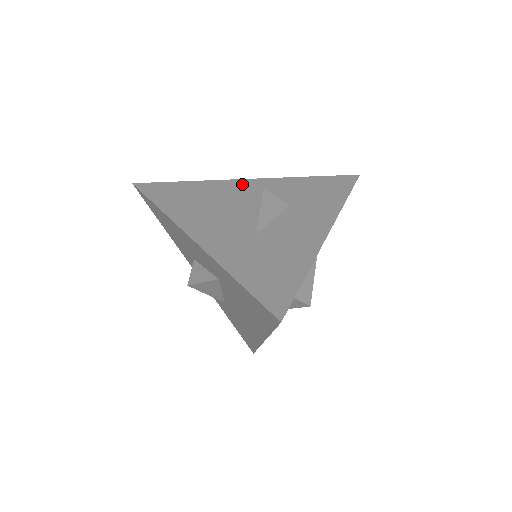
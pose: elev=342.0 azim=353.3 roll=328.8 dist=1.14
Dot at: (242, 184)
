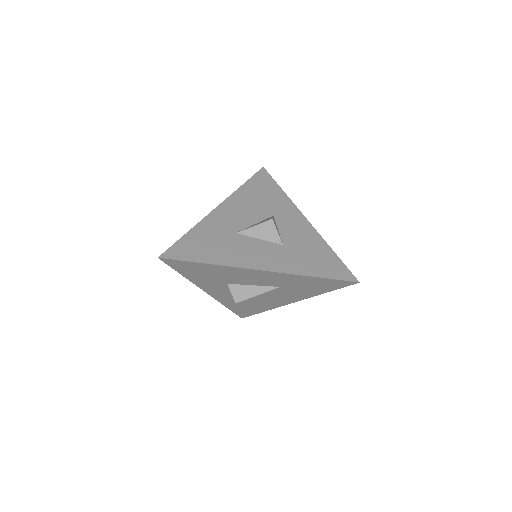
Dot at: (296, 216)
